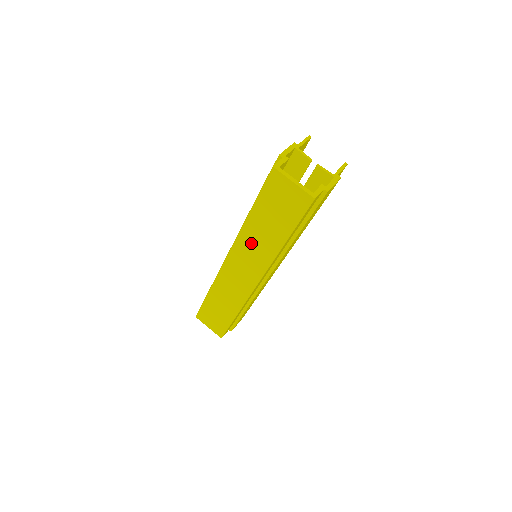
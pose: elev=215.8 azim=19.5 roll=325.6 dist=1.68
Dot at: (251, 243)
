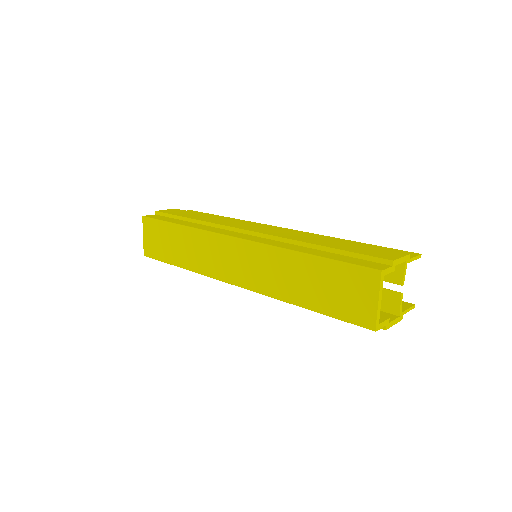
Dot at: (274, 266)
